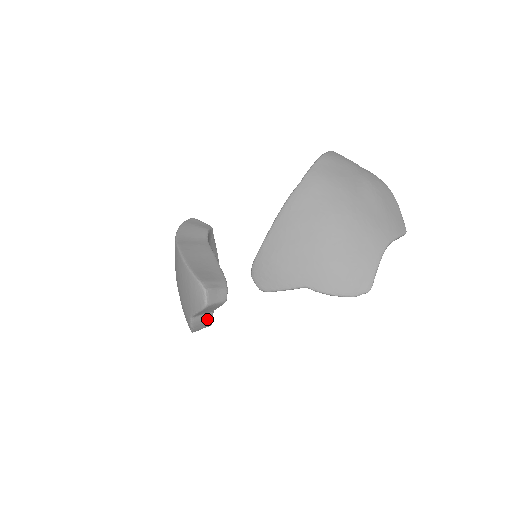
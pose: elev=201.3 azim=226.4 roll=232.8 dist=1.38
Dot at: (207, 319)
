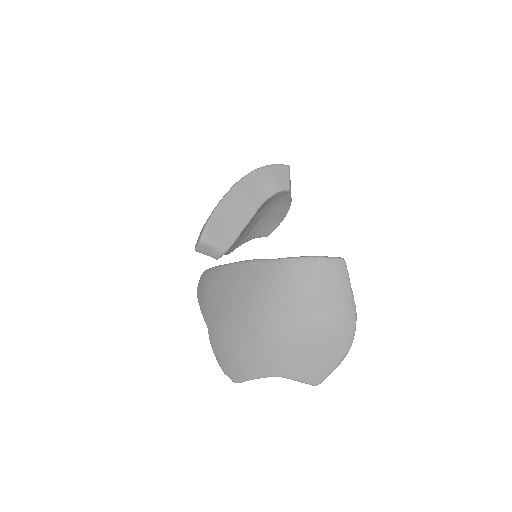
Dot at: occluded
